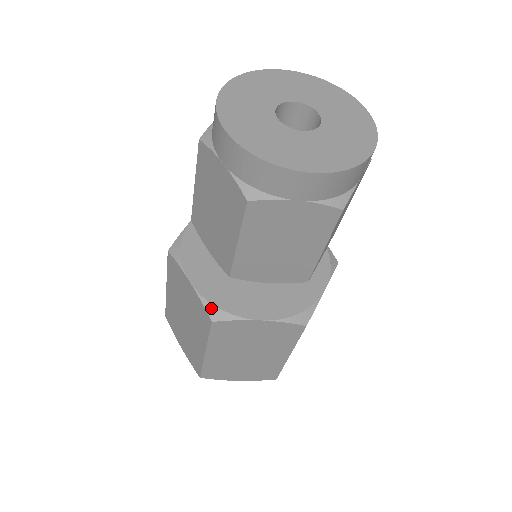
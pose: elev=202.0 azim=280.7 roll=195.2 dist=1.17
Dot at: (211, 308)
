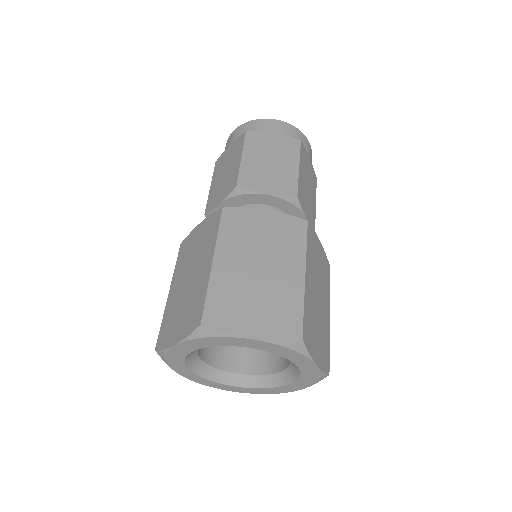
Dot at: occluded
